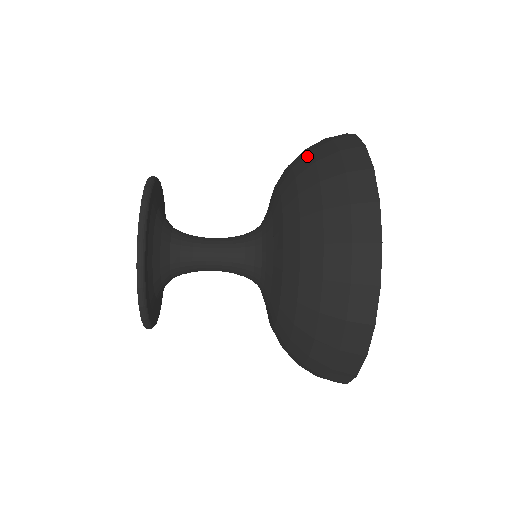
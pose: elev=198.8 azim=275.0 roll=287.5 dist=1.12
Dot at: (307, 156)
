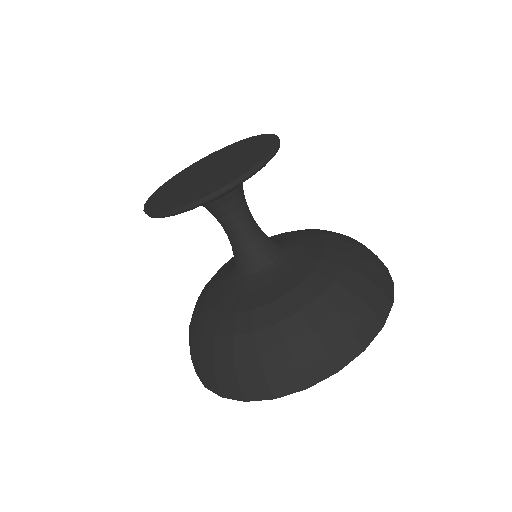
Dot at: (350, 238)
